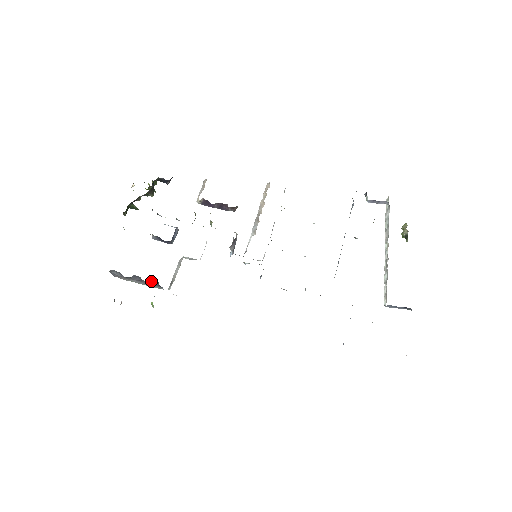
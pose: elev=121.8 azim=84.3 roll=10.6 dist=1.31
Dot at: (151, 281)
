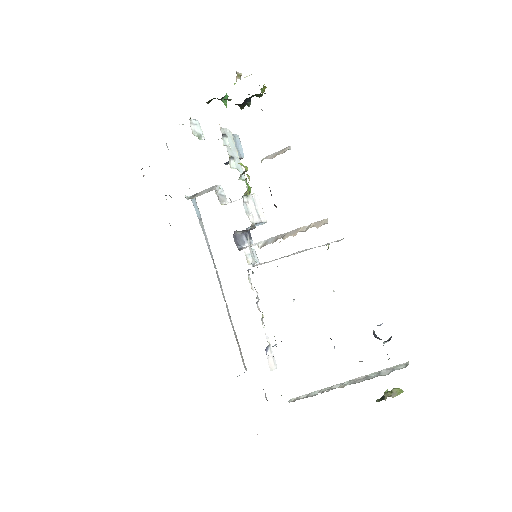
Dot at: occluded
